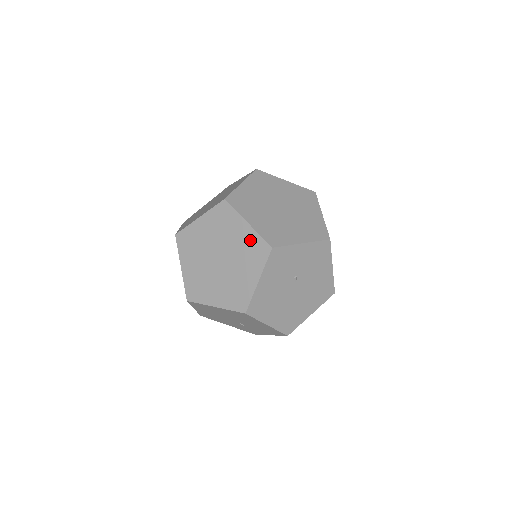
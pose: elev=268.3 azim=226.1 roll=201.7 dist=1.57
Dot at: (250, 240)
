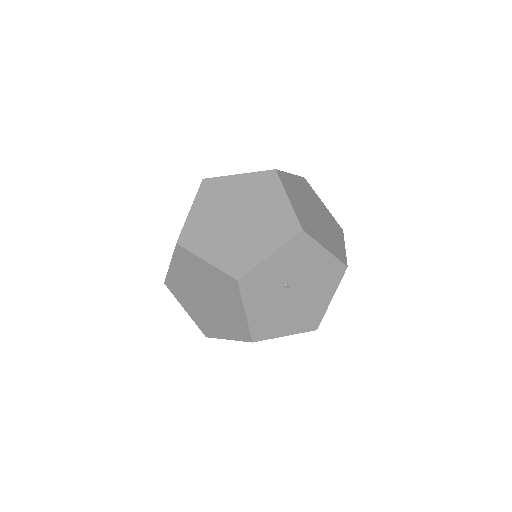
Dot at: (217, 277)
